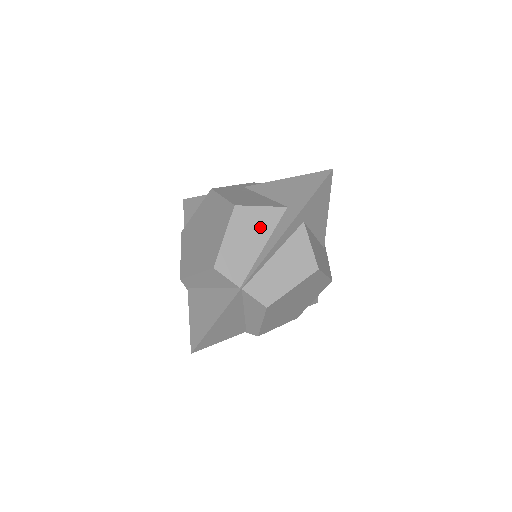
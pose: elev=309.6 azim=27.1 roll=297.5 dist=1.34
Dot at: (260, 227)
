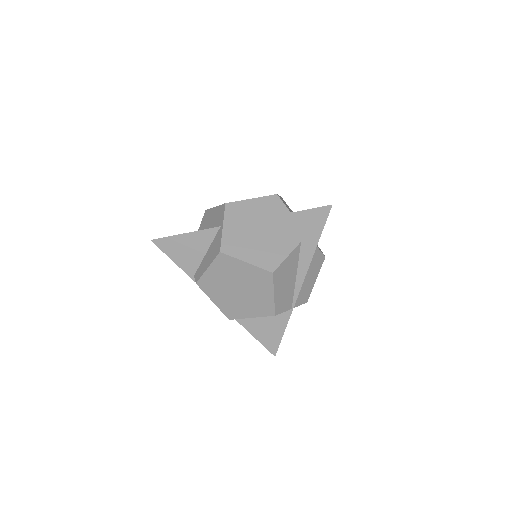
Dot at: (291, 269)
